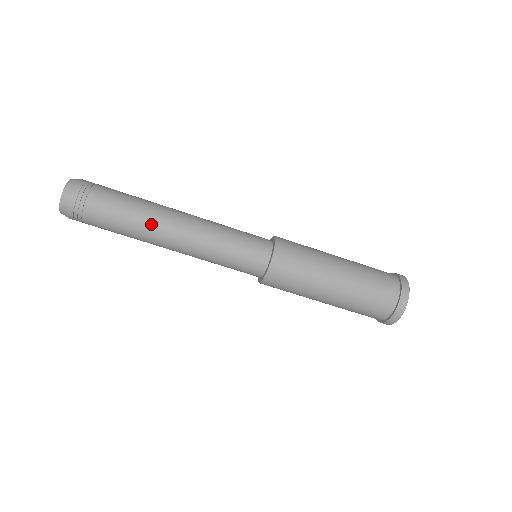
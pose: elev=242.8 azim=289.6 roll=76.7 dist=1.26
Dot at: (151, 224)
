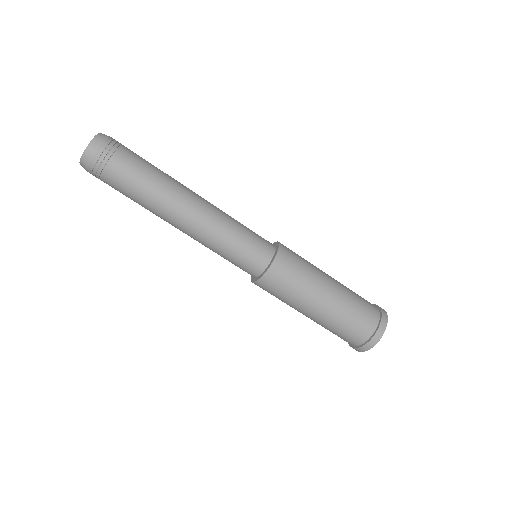
Dot at: (174, 189)
